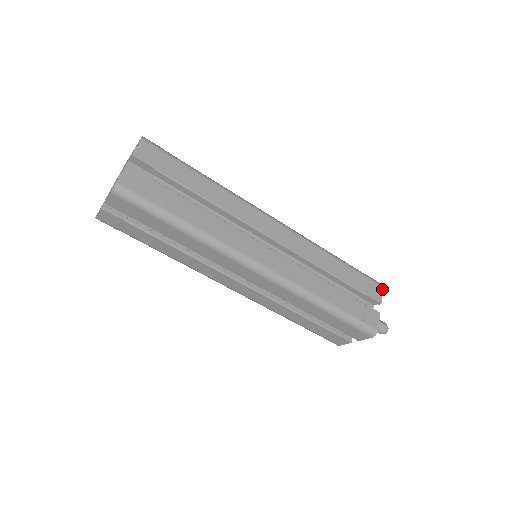
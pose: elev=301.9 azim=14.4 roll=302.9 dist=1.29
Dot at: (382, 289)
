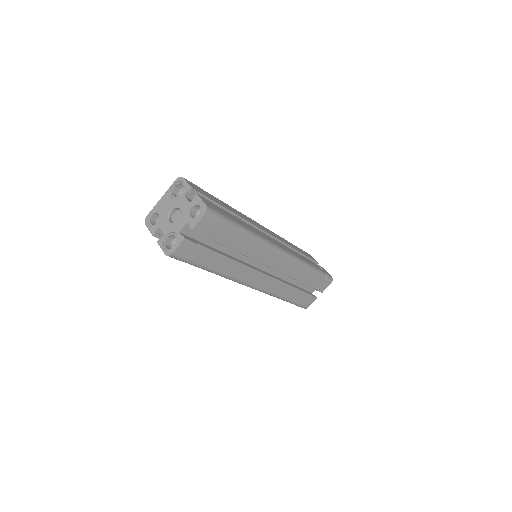
Dot at: occluded
